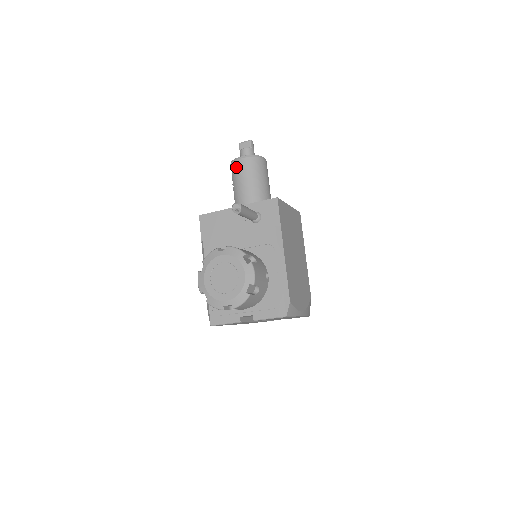
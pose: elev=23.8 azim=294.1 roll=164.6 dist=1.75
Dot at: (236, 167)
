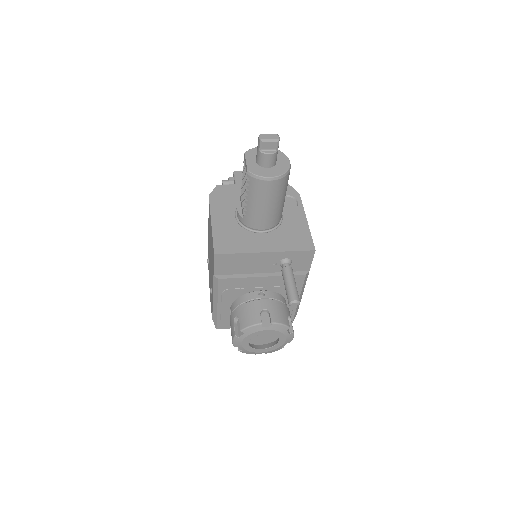
Dot at: (260, 188)
